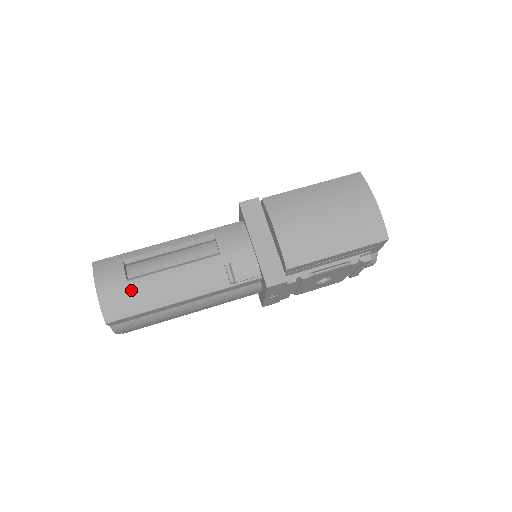
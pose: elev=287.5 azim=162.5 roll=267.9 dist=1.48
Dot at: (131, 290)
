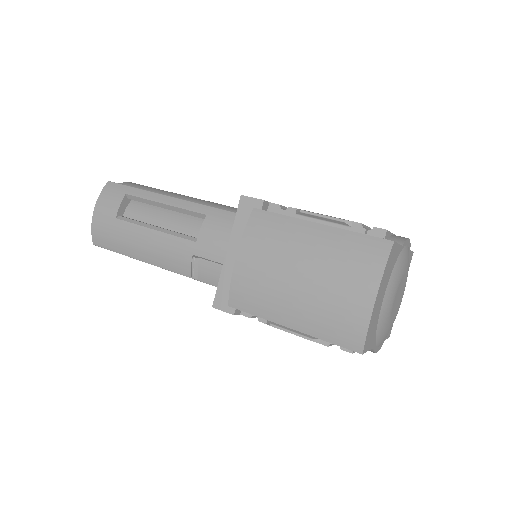
Dot at: (115, 228)
